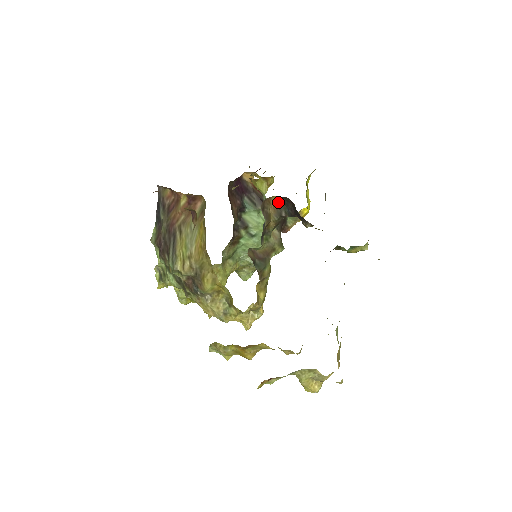
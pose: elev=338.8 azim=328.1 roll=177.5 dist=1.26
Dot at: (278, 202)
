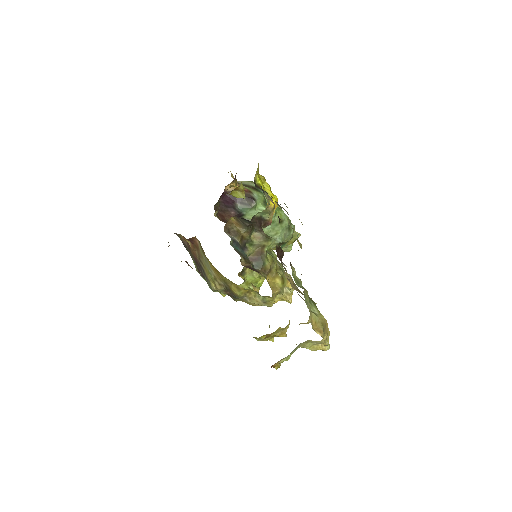
Dot at: (237, 219)
